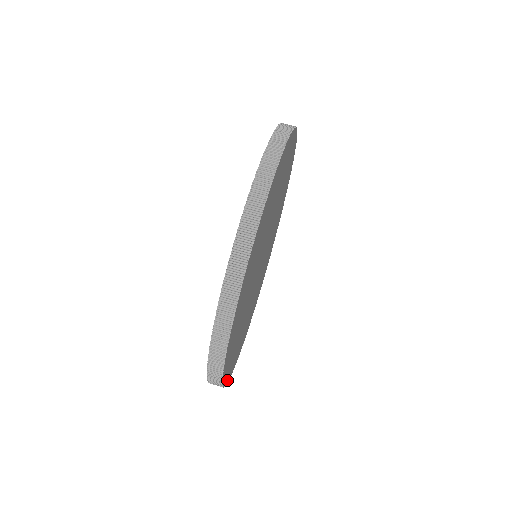
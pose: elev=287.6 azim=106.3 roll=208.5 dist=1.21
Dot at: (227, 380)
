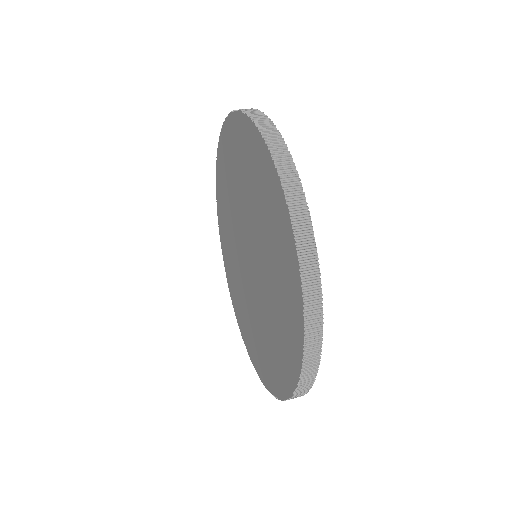
Dot at: occluded
